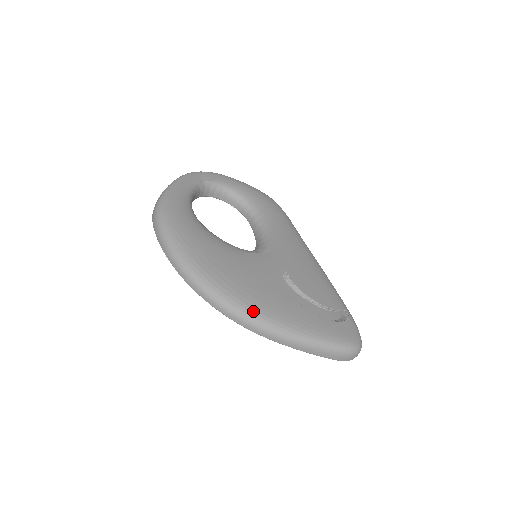
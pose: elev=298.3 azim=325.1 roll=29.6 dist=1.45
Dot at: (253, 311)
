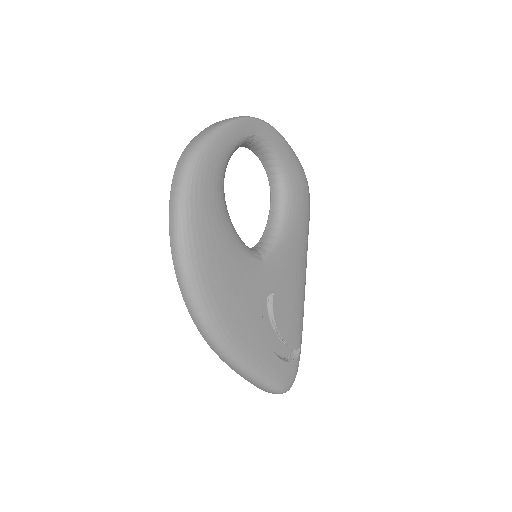
Dot at: (221, 333)
